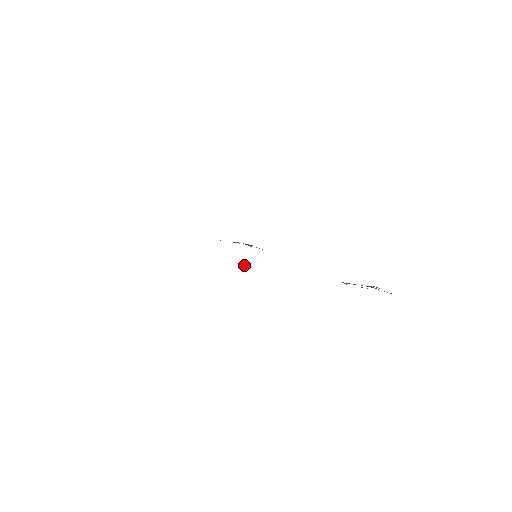
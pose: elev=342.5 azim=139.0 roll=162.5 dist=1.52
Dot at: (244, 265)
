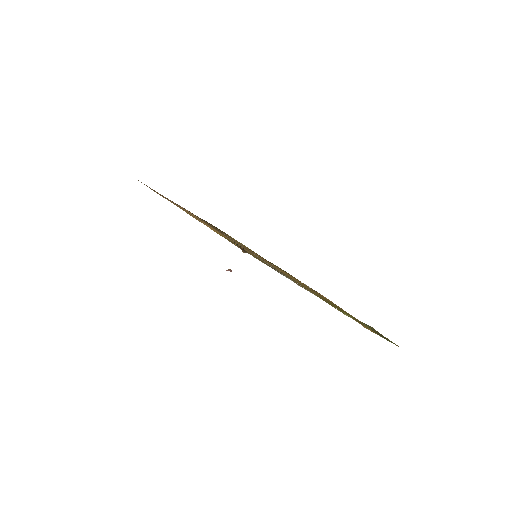
Dot at: (230, 269)
